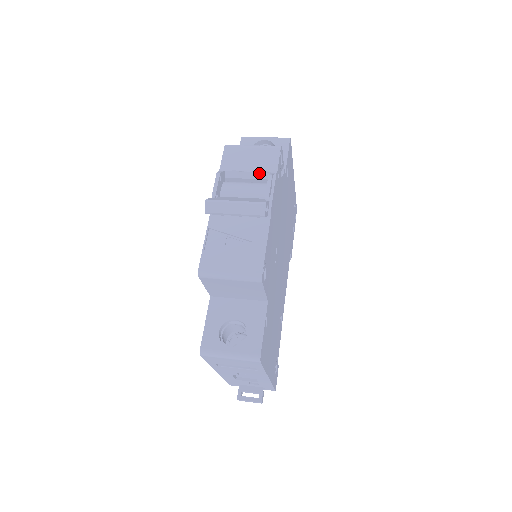
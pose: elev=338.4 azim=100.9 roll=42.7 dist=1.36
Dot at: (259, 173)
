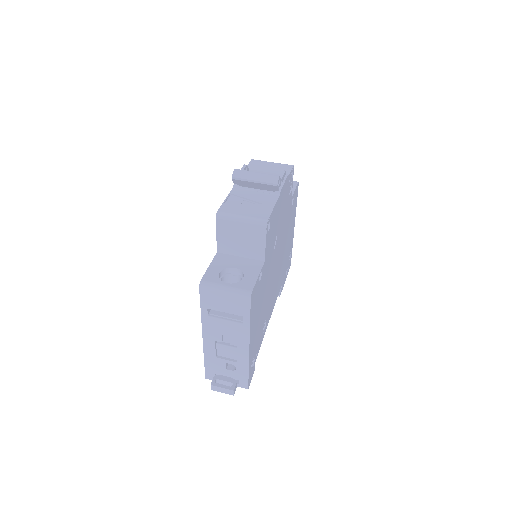
Dot at: (275, 174)
